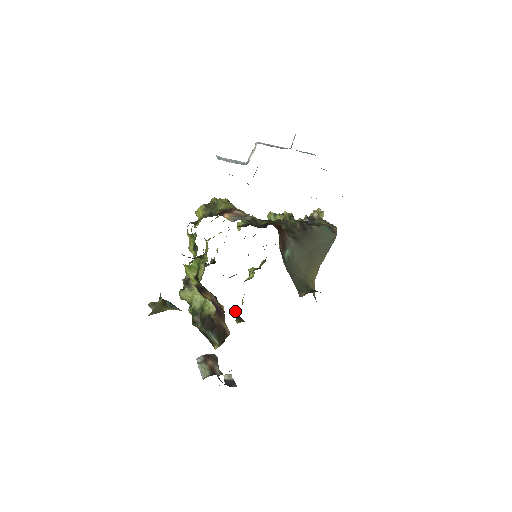
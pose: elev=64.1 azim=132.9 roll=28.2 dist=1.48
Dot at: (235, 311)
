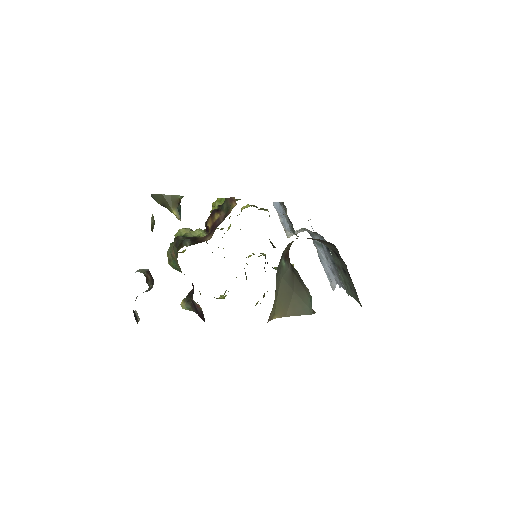
Dot at: (192, 291)
